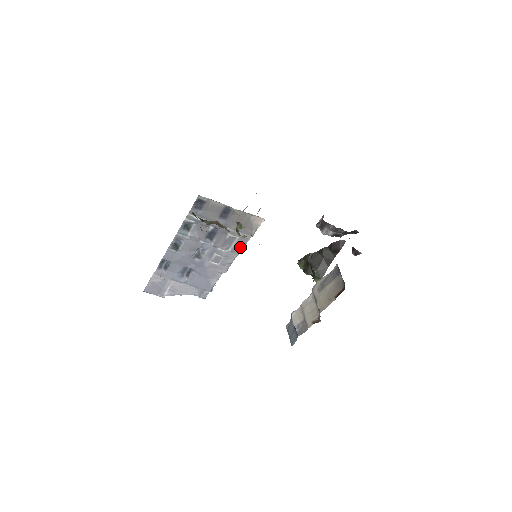
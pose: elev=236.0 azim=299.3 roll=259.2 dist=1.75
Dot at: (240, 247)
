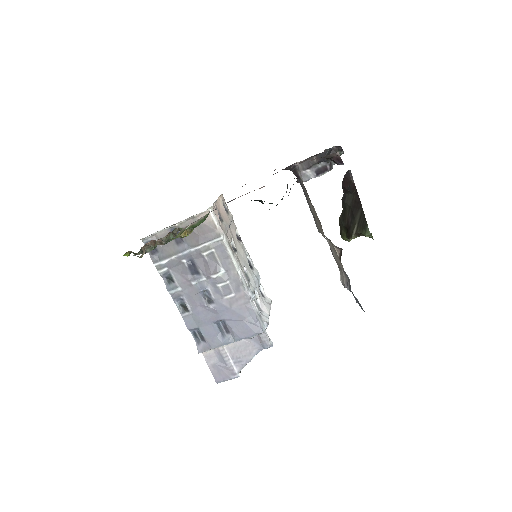
Dot at: (227, 258)
